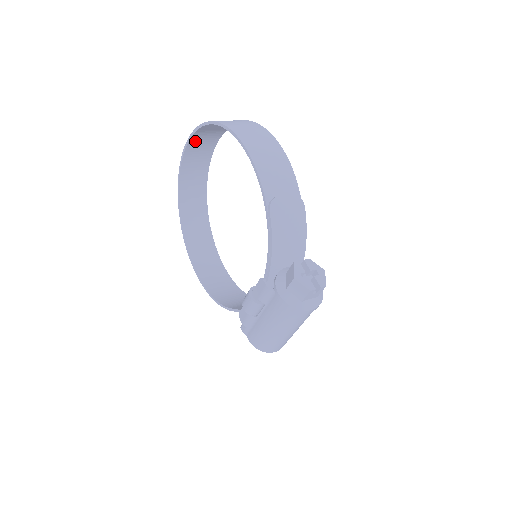
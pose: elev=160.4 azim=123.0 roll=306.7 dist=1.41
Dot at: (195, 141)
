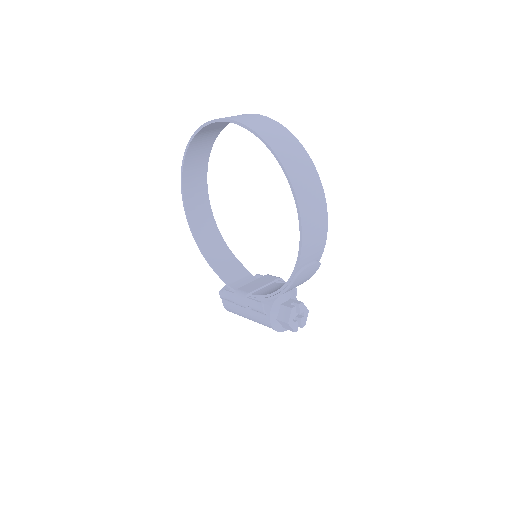
Dot at: occluded
